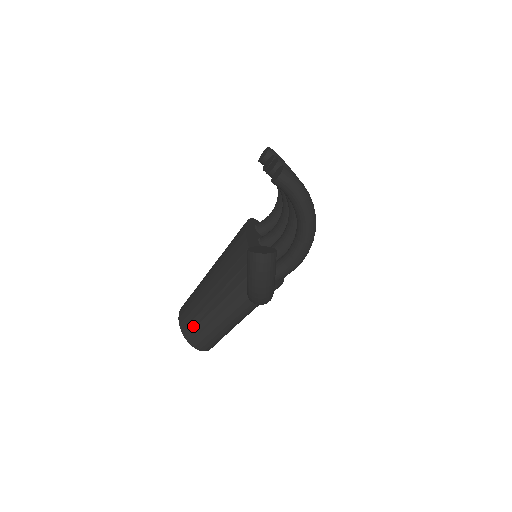
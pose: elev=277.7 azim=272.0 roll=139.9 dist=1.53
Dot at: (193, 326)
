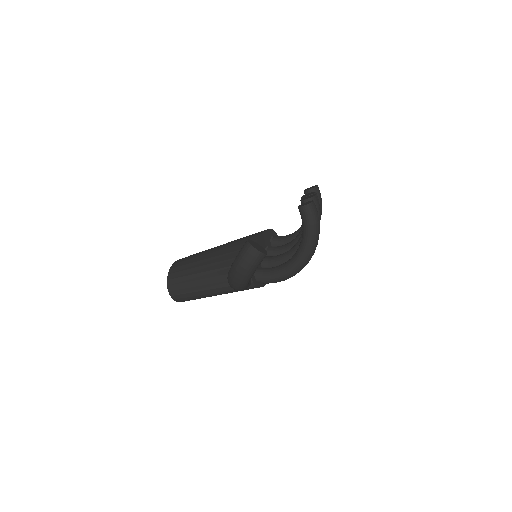
Dot at: (178, 275)
